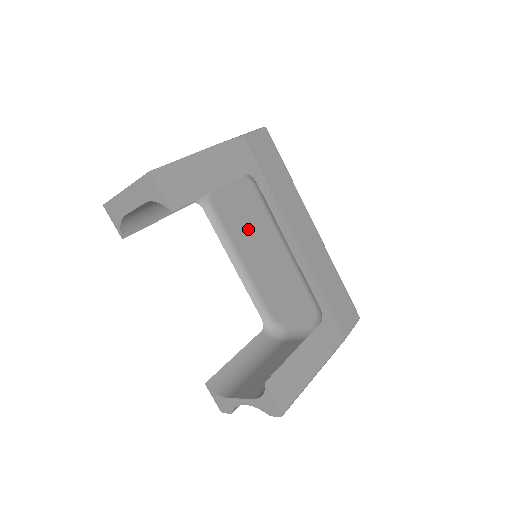
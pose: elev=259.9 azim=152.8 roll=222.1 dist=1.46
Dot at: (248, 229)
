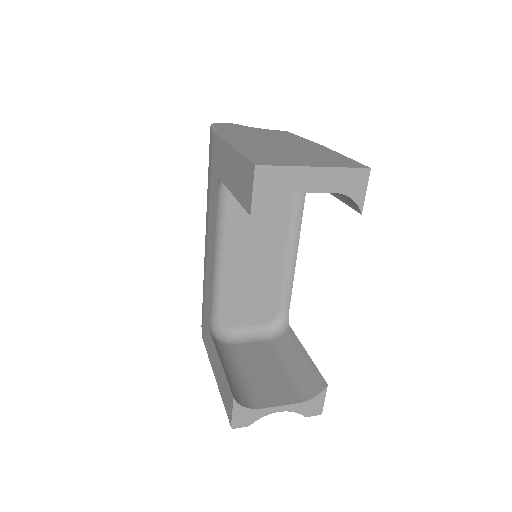
Dot at: (256, 226)
